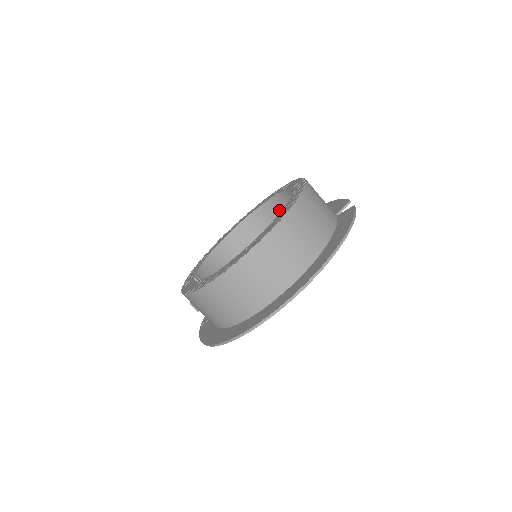
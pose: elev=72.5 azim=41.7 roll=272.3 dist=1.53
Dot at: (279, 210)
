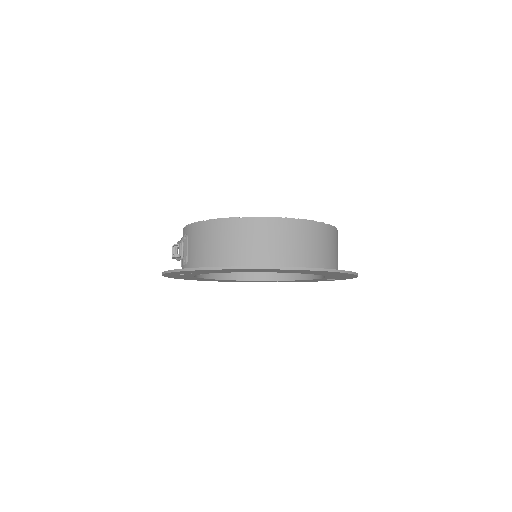
Dot at: occluded
